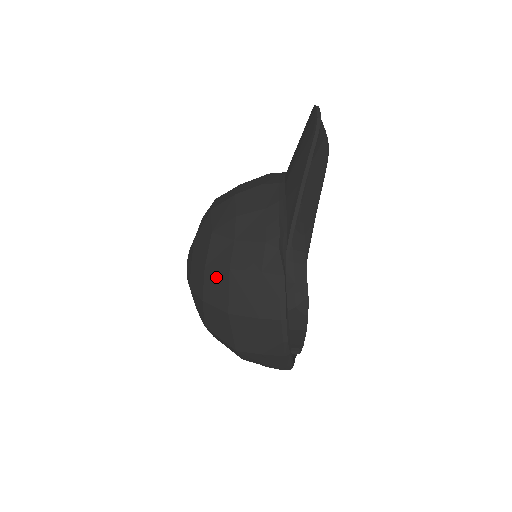
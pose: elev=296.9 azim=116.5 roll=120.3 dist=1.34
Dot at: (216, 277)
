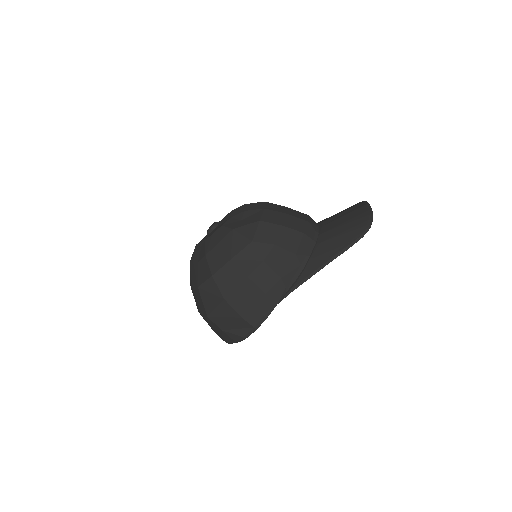
Dot at: (234, 272)
